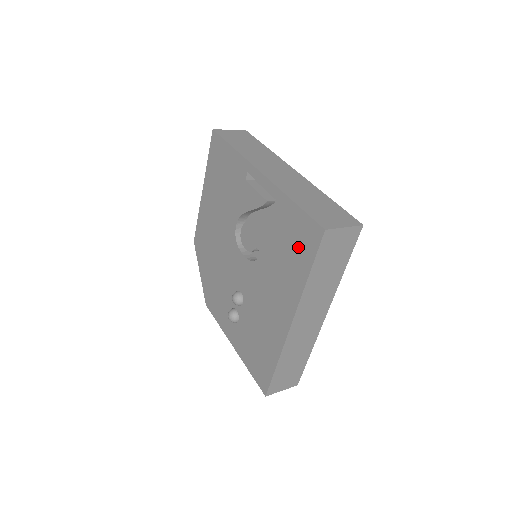
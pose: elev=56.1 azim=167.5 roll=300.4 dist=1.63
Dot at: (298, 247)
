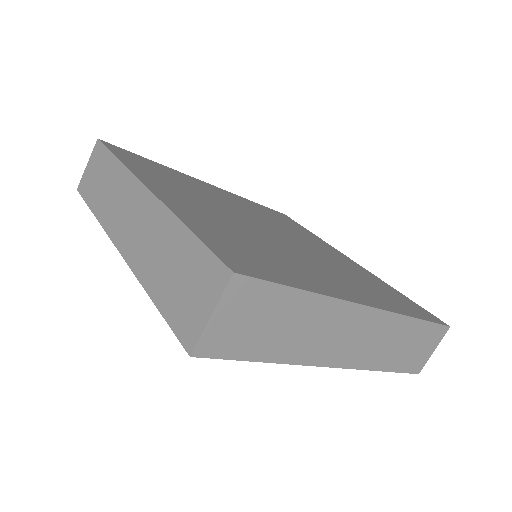
Dot at: occluded
